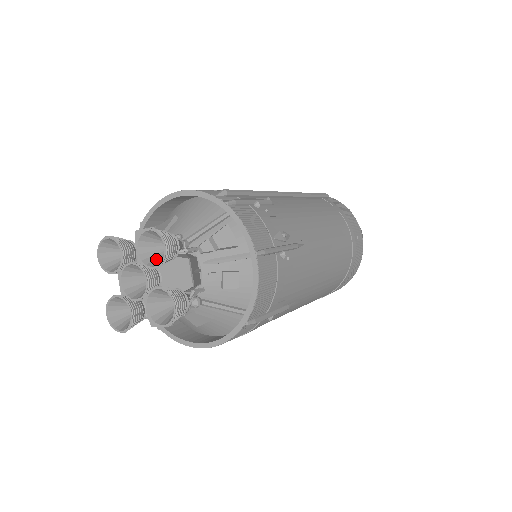
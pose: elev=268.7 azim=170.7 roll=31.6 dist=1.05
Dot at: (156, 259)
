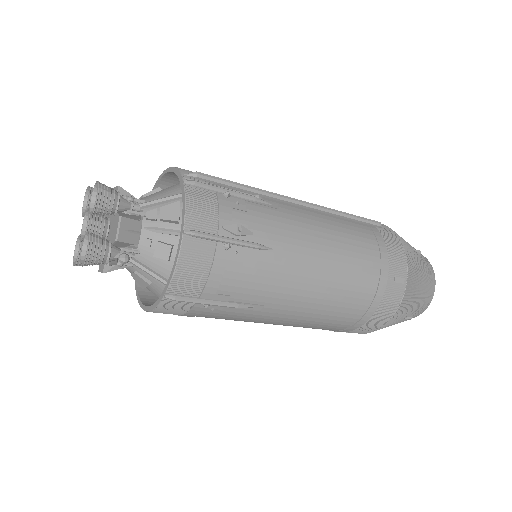
Dot at: occluded
